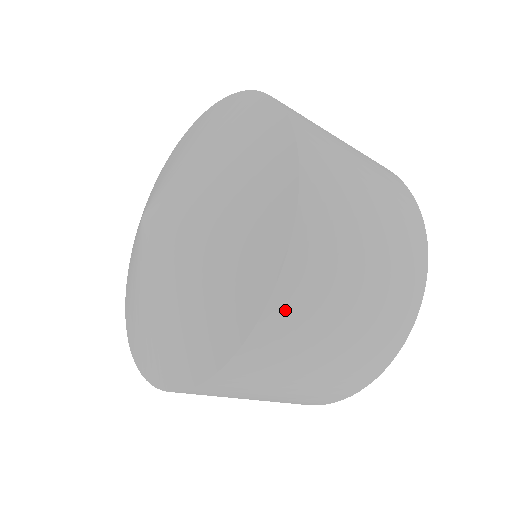
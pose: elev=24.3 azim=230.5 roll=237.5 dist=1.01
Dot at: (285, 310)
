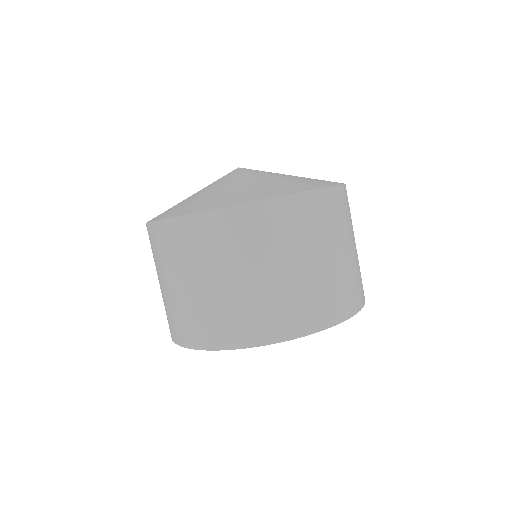
Dot at: (263, 216)
